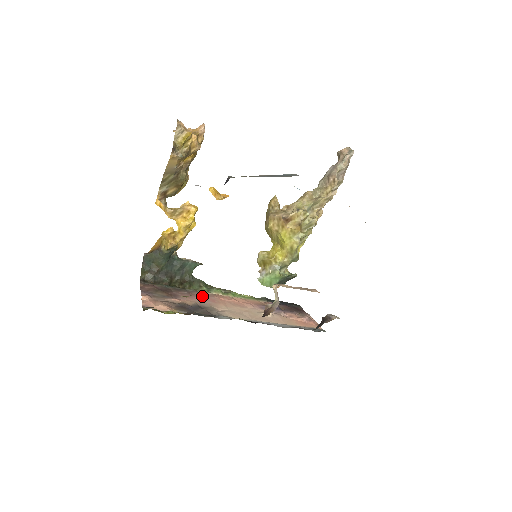
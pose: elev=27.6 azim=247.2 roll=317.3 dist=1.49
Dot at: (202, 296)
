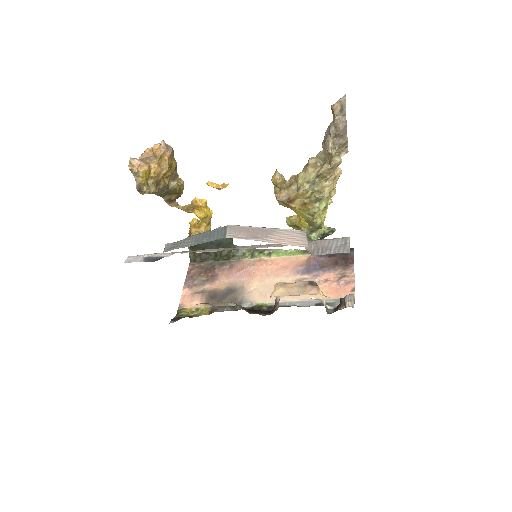
Dot at: (241, 269)
